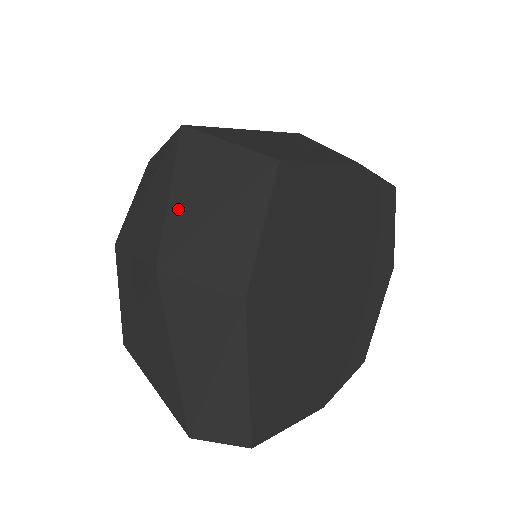
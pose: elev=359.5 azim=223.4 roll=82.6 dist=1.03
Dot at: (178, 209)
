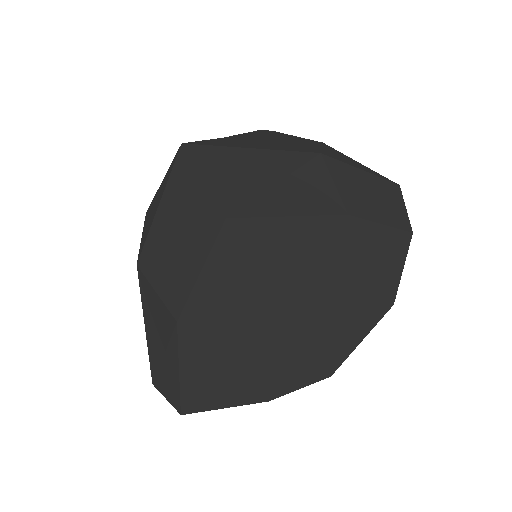
Dot at: (159, 222)
